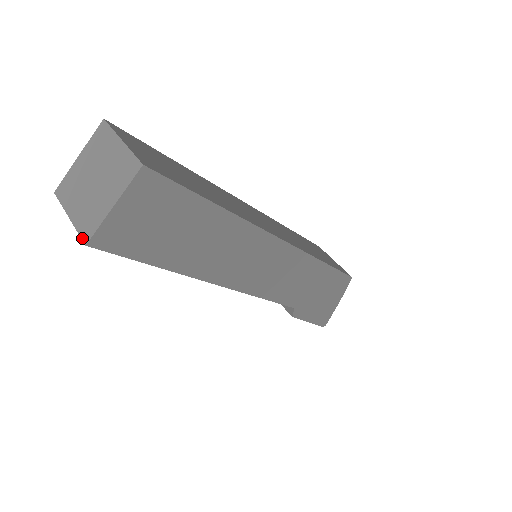
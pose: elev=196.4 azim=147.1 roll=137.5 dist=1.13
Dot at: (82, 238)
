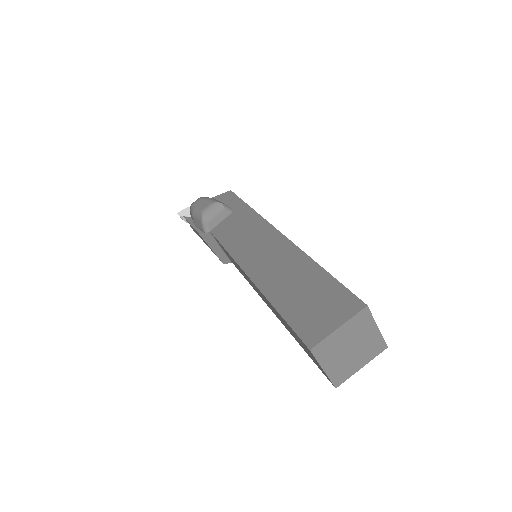
Dot at: (334, 384)
